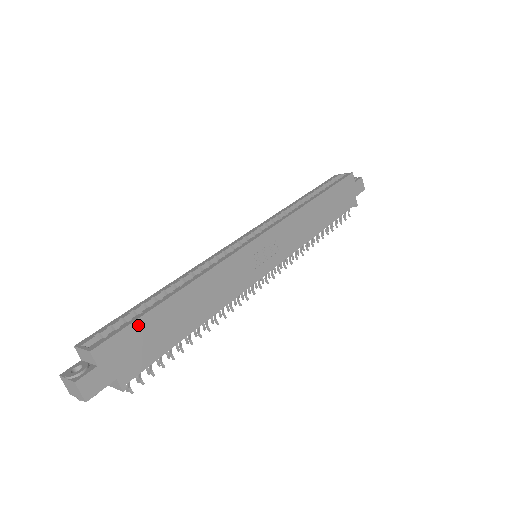
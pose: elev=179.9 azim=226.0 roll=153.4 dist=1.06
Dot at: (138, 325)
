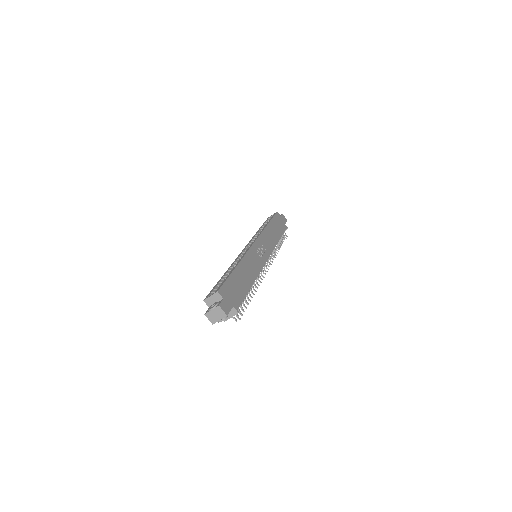
Dot at: (229, 281)
